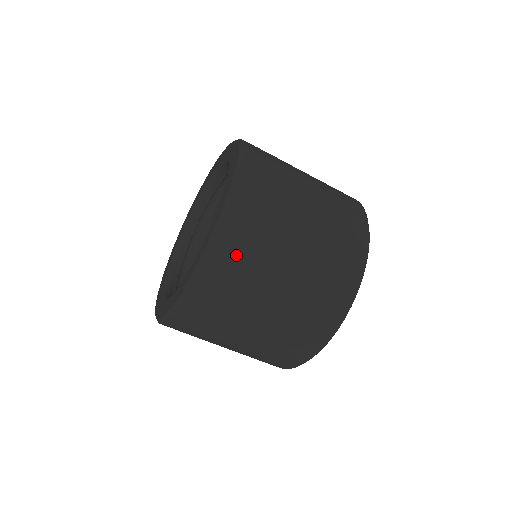
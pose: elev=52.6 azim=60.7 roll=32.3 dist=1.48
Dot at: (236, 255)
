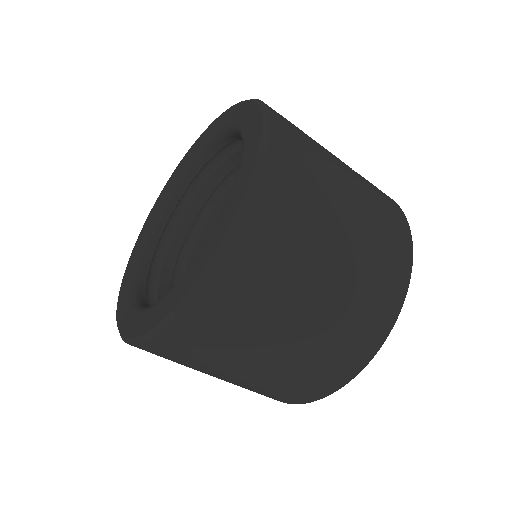
Dot at: (198, 338)
